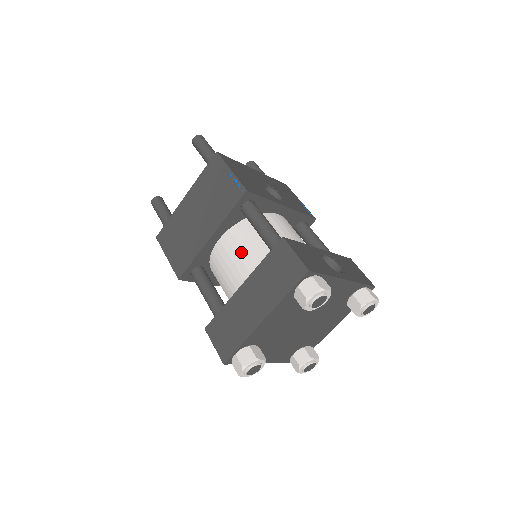
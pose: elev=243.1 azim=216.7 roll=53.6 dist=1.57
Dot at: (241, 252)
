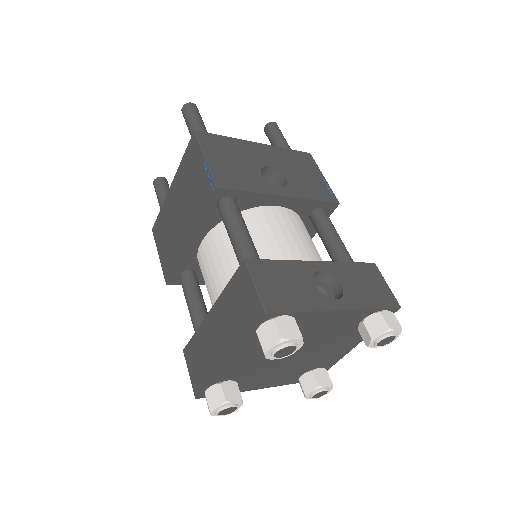
Dot at: (219, 263)
